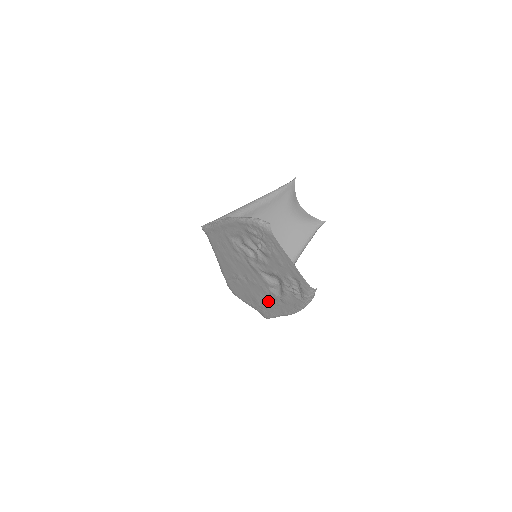
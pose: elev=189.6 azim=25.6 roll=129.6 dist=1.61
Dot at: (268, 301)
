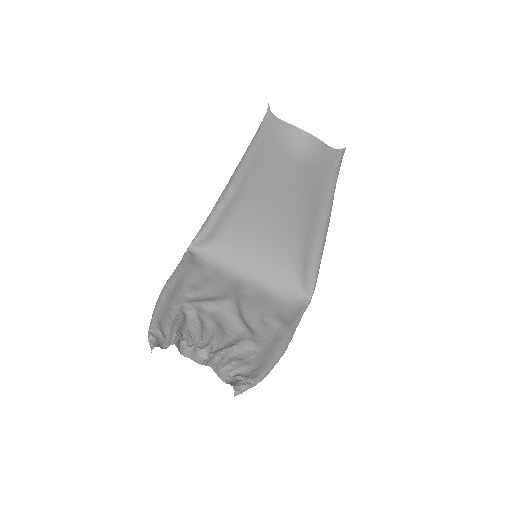
Dot at: (272, 323)
